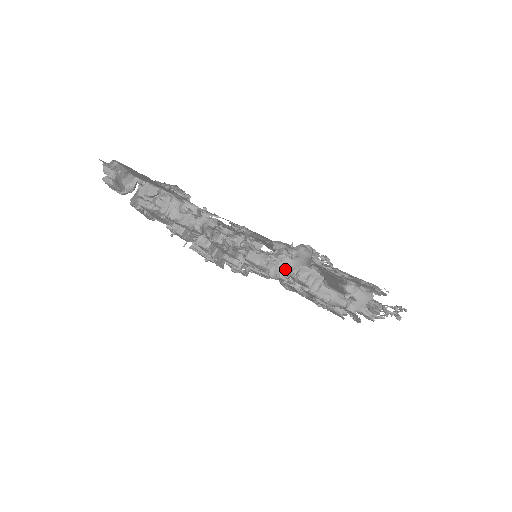
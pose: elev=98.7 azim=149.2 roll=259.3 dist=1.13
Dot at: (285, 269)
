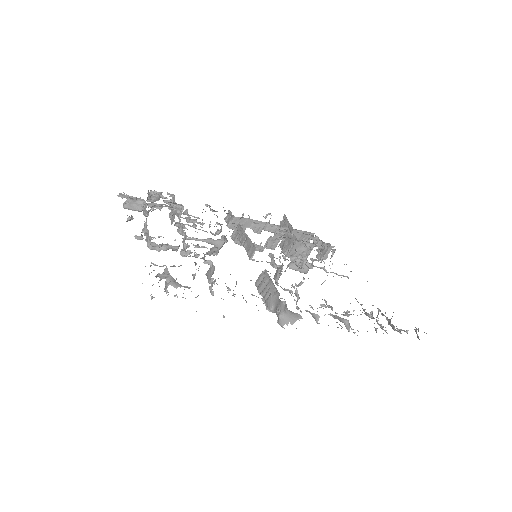
Dot at: (210, 281)
